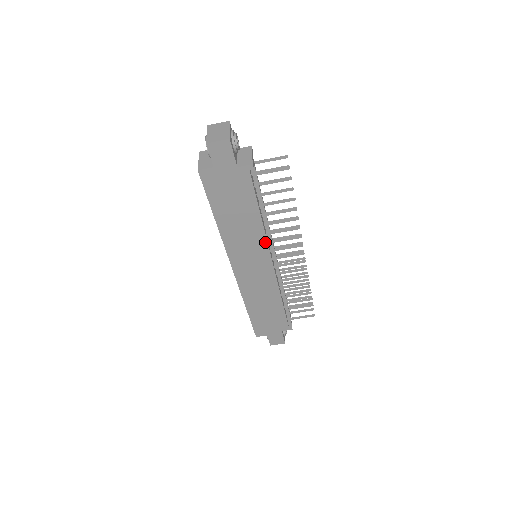
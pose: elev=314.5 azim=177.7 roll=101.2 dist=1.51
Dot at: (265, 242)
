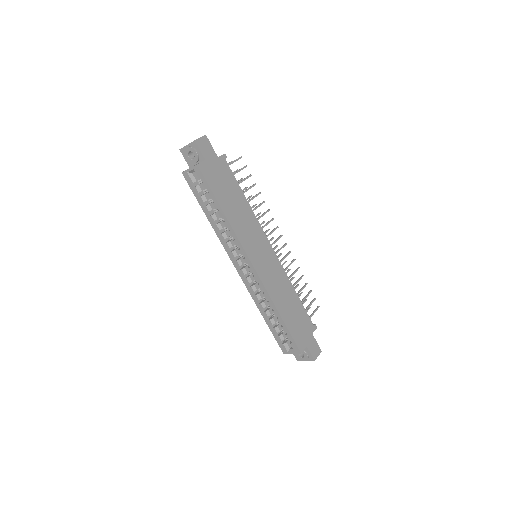
Dot at: (259, 225)
